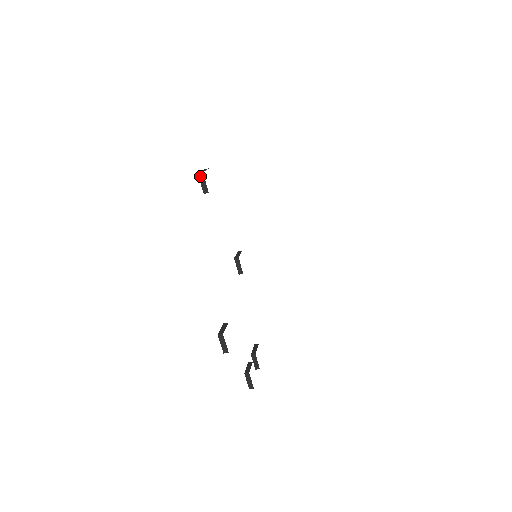
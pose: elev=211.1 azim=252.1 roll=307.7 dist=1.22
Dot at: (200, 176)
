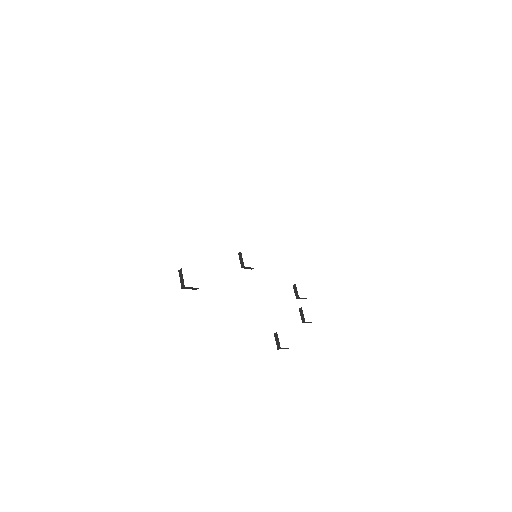
Dot at: (184, 288)
